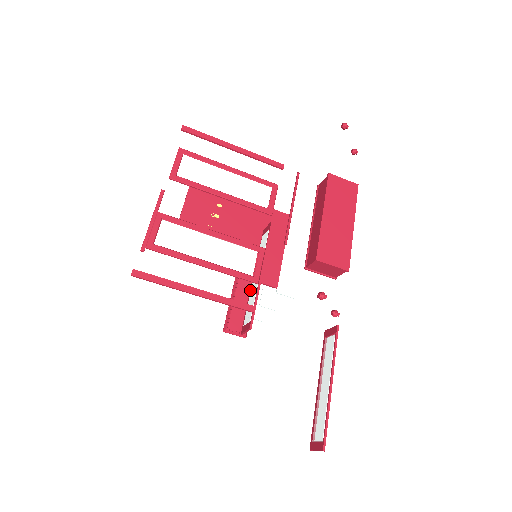
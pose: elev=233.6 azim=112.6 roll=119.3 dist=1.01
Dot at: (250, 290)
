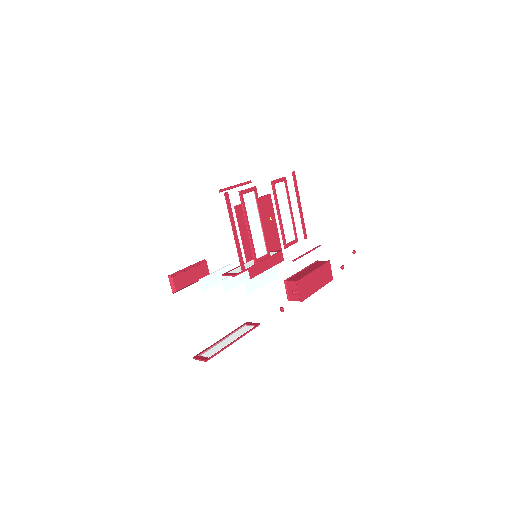
Dot at: occluded
